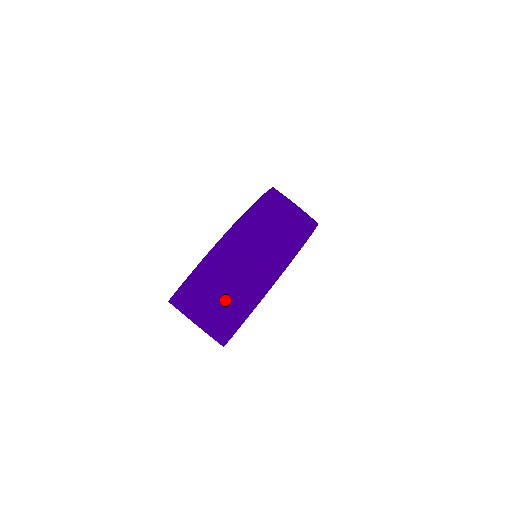
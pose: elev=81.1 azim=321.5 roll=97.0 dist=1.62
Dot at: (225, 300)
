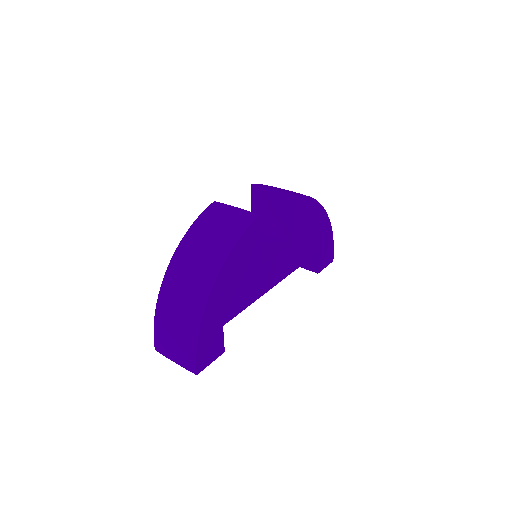
Dot at: (178, 339)
